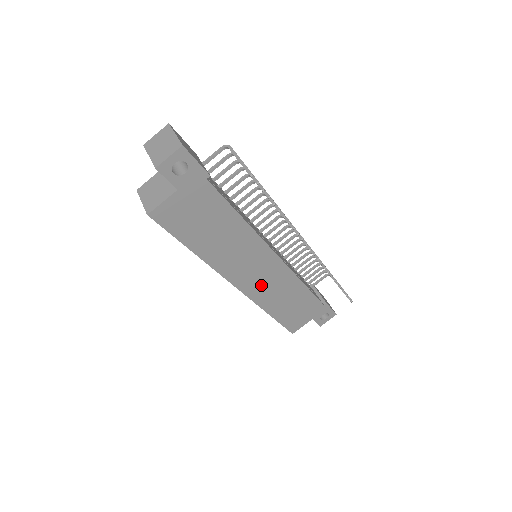
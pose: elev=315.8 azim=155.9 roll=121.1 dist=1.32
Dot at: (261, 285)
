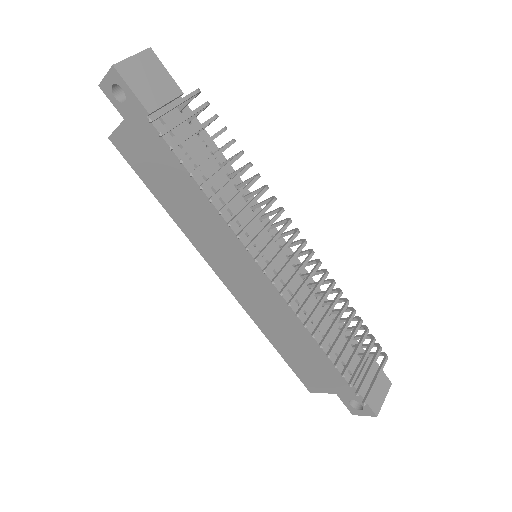
Dot at: (248, 293)
